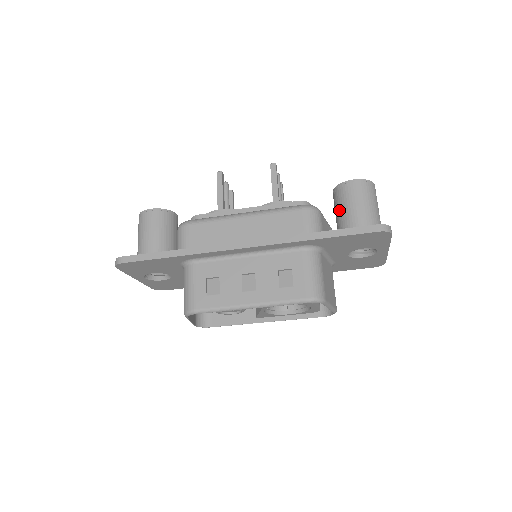
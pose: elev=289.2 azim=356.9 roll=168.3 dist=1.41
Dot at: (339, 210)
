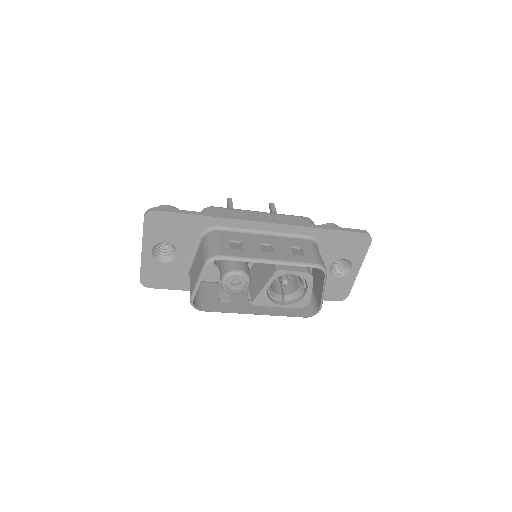
Dot at: occluded
